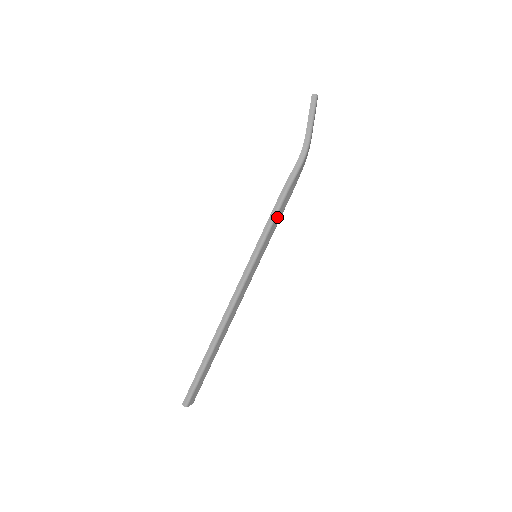
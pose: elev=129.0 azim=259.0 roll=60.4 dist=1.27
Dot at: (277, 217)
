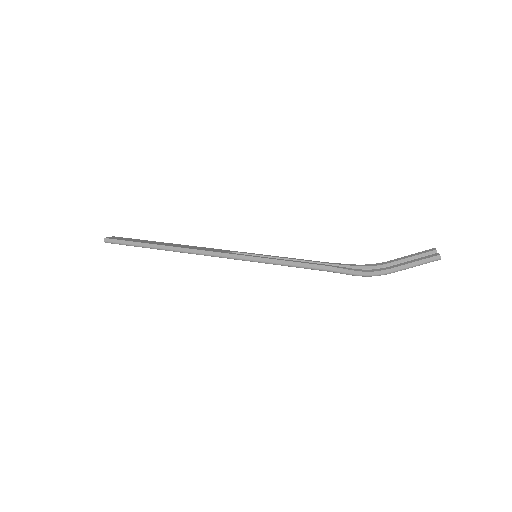
Dot at: (299, 267)
